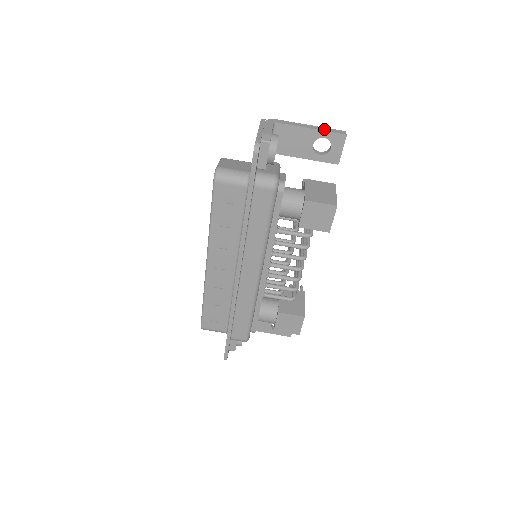
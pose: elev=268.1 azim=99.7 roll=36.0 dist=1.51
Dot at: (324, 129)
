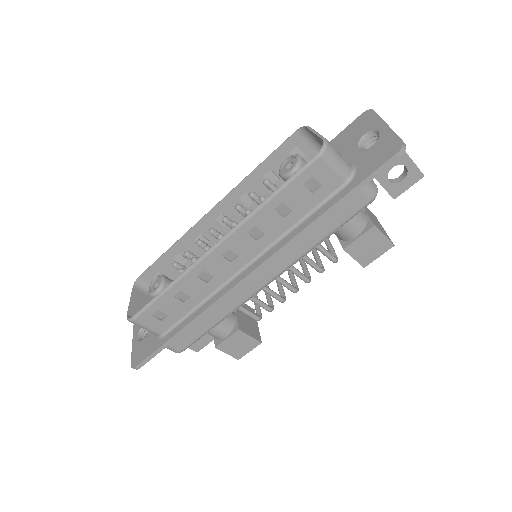
Dot at: occluded
